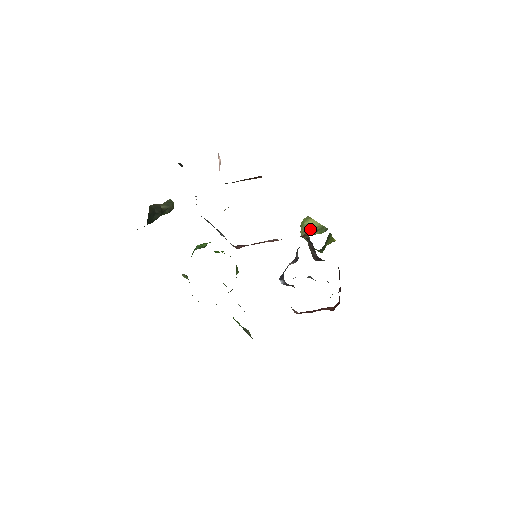
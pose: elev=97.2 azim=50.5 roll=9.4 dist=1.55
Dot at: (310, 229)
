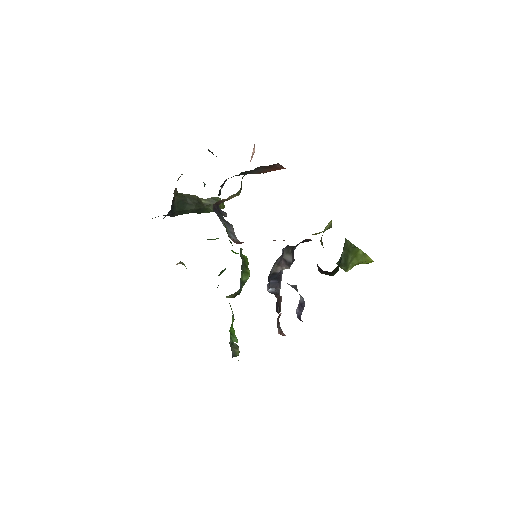
Dot at: occluded
